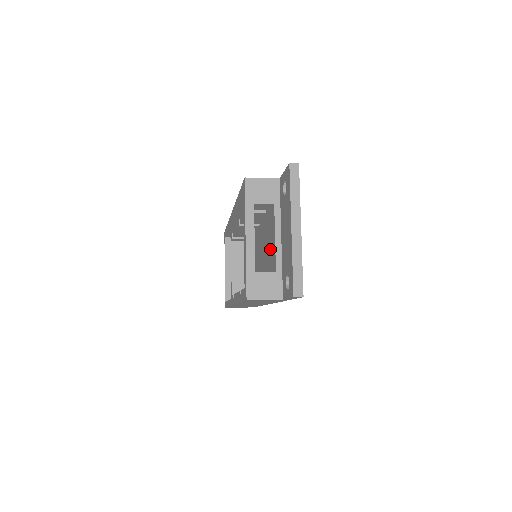
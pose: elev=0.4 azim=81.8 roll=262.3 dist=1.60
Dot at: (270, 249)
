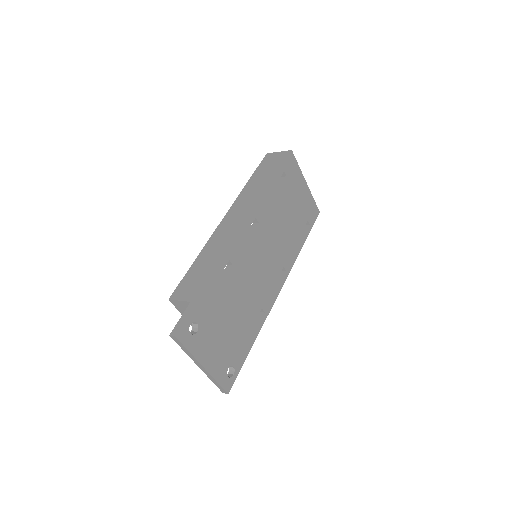
Dot at: occluded
